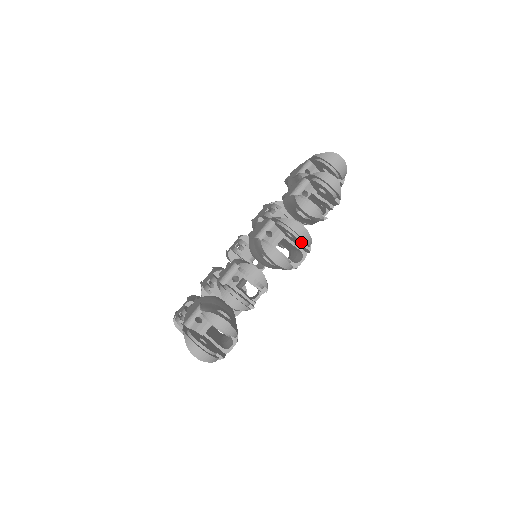
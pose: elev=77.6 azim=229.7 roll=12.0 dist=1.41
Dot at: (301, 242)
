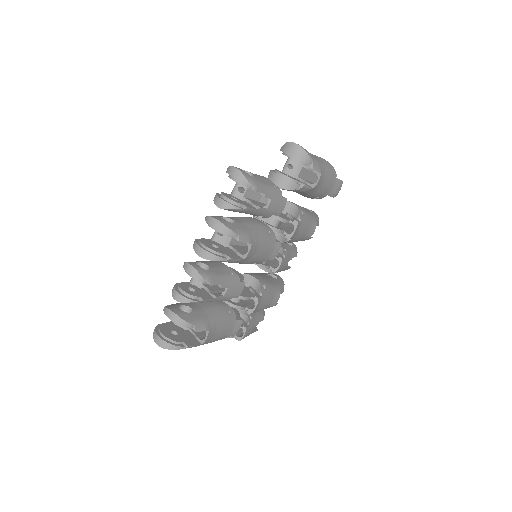
Dot at: (223, 234)
